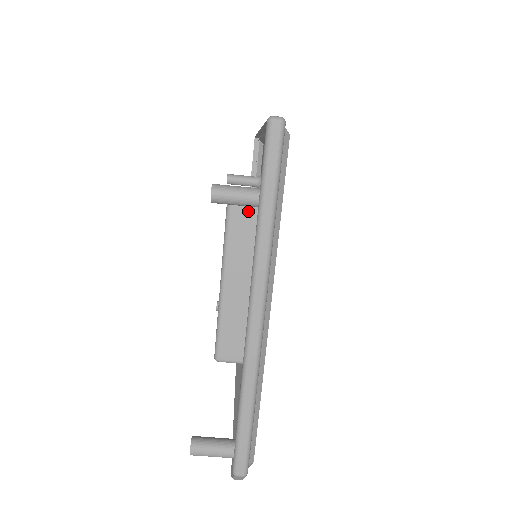
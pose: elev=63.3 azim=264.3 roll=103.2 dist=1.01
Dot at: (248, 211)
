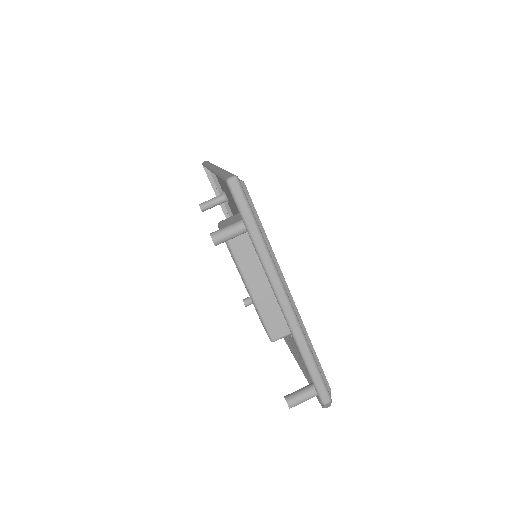
Dot at: (241, 238)
